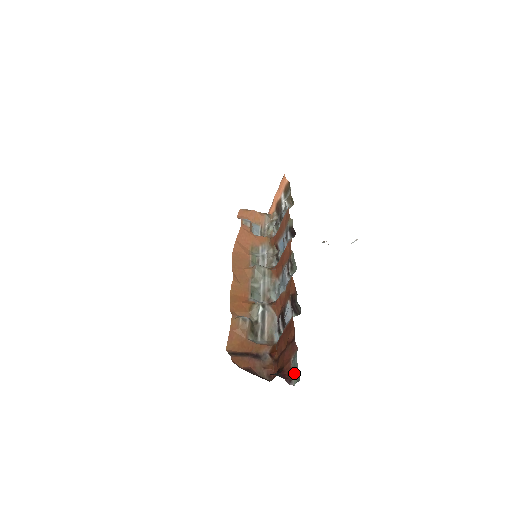
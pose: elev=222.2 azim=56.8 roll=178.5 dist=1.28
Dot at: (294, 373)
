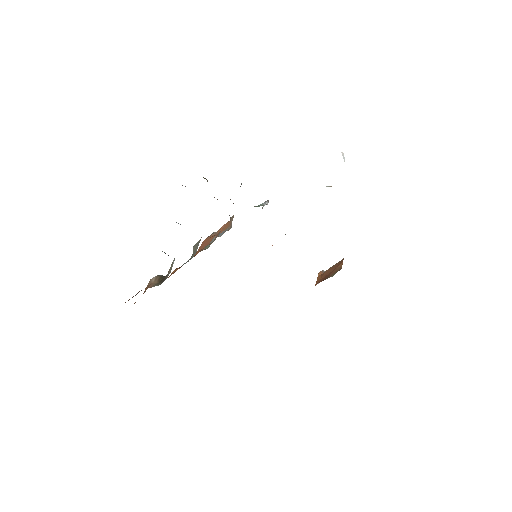
Dot at: occluded
